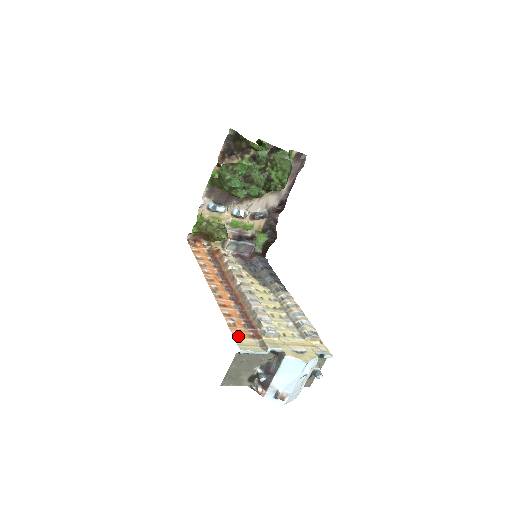
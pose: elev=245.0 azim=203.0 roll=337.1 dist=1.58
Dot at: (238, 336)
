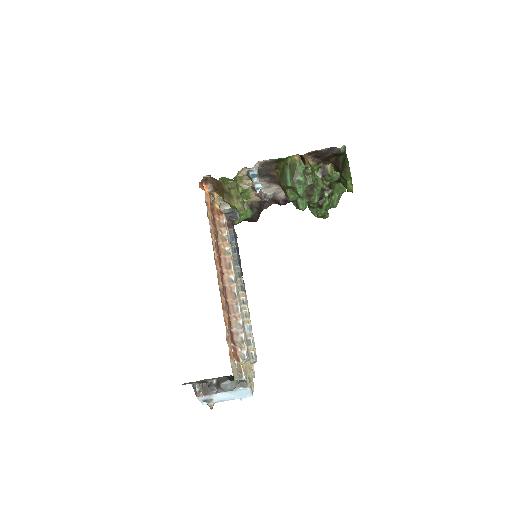
Dot at: (230, 356)
